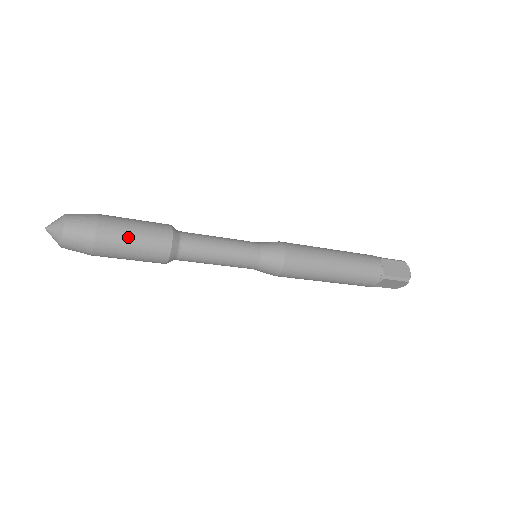
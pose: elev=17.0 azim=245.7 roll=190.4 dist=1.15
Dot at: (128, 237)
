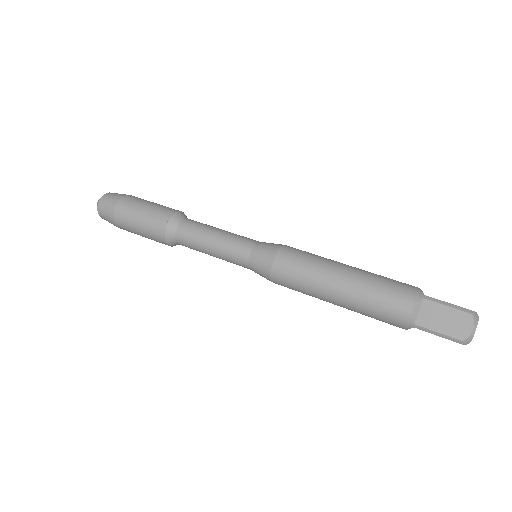
Dot at: (134, 222)
